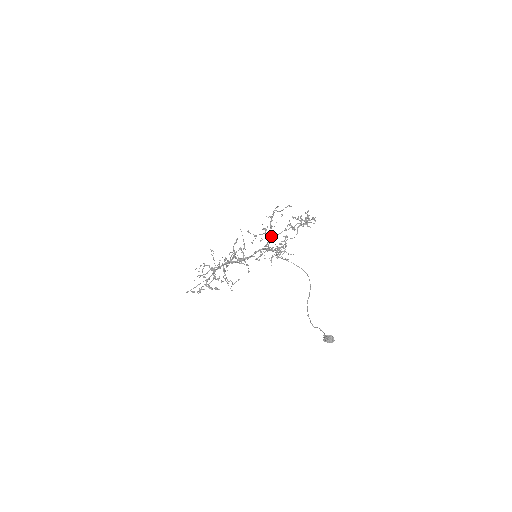
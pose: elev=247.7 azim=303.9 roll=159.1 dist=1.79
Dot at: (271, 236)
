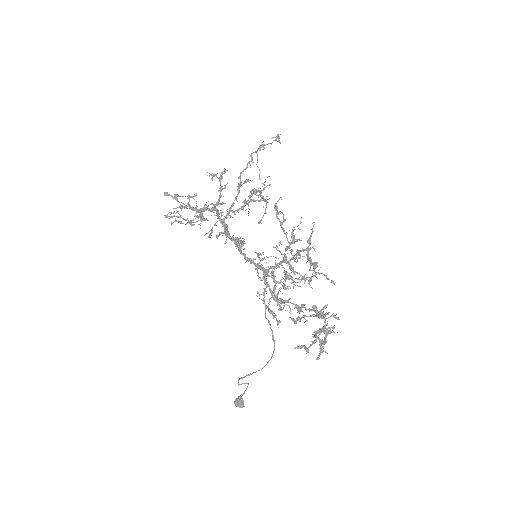
Dot at: (291, 258)
